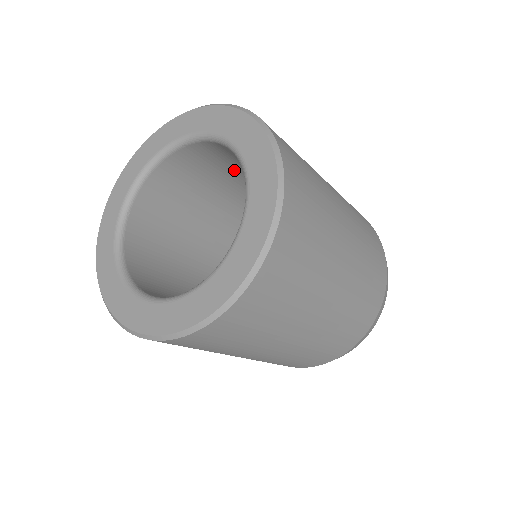
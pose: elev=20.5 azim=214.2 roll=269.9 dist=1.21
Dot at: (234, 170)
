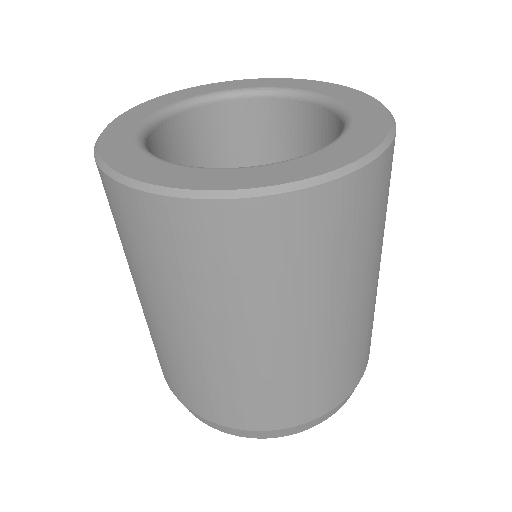
Dot at: occluded
